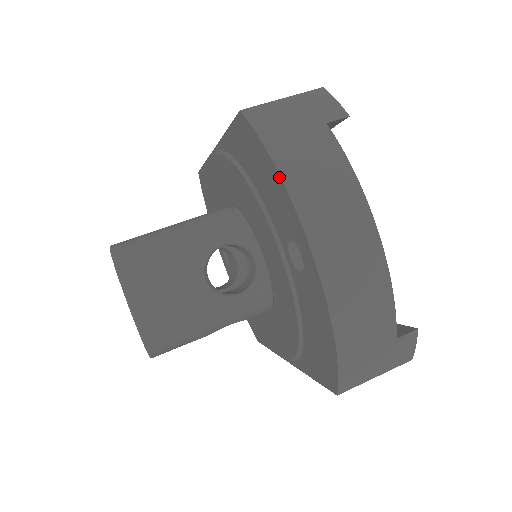
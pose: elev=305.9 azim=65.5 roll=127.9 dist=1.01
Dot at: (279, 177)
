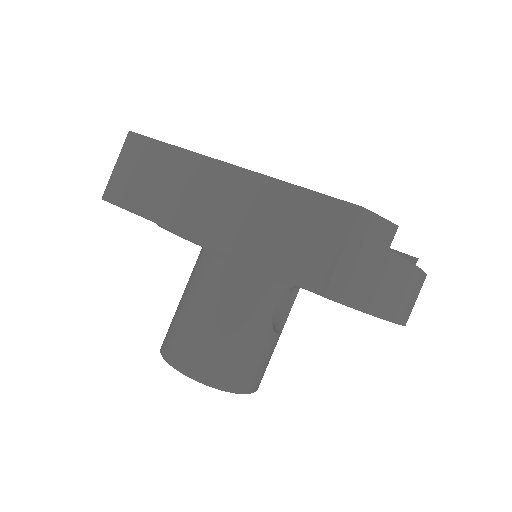
Dot at: occluded
